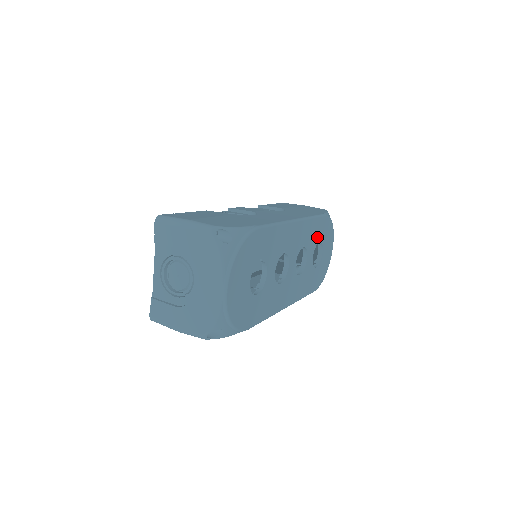
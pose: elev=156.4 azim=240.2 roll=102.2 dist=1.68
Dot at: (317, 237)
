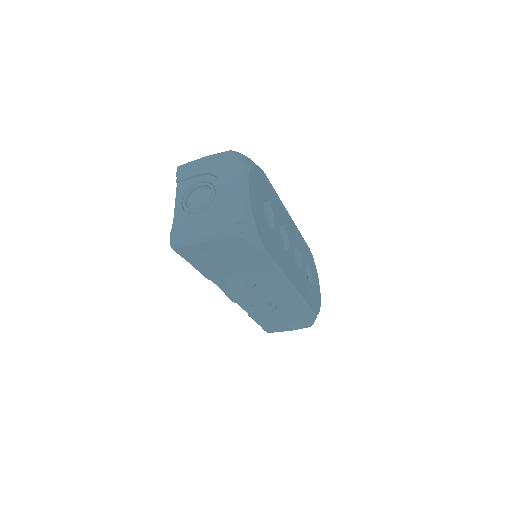
Dot at: (306, 257)
